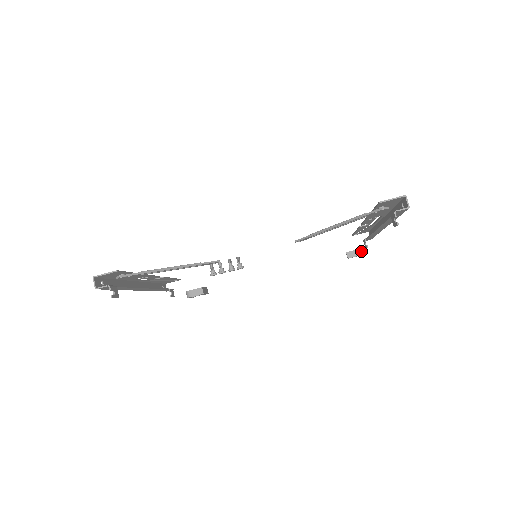
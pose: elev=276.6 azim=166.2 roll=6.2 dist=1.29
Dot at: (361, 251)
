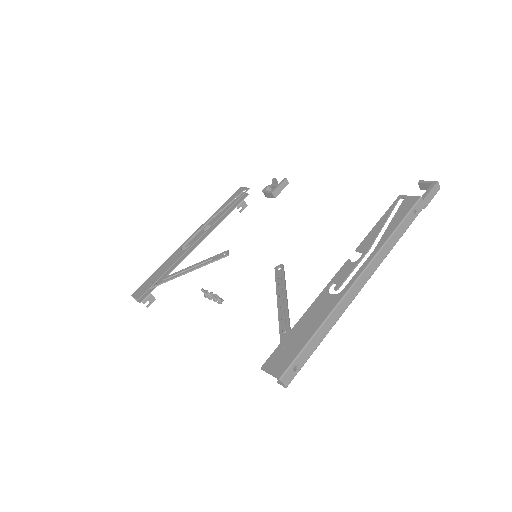
Dot at: occluded
